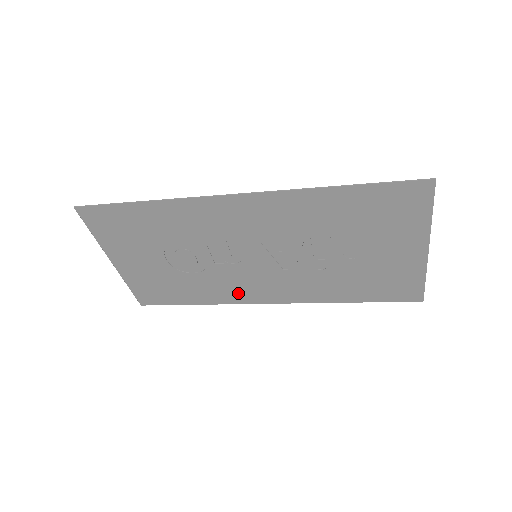
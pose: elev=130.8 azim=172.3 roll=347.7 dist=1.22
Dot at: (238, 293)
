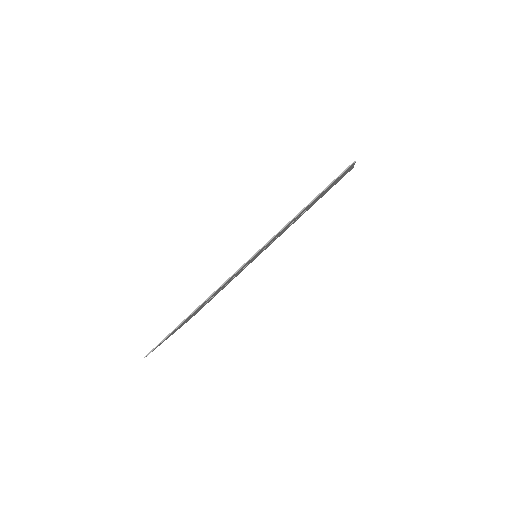
Dot at: occluded
